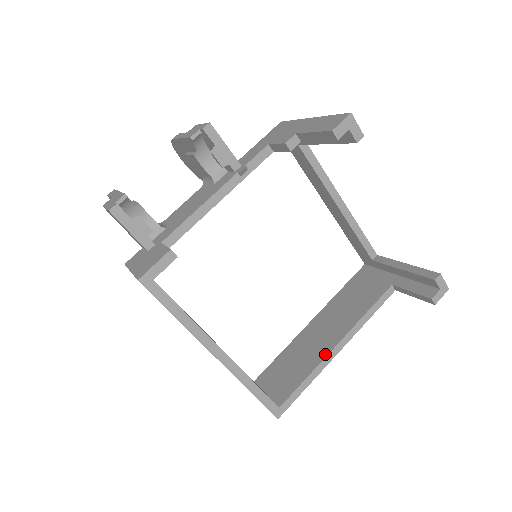
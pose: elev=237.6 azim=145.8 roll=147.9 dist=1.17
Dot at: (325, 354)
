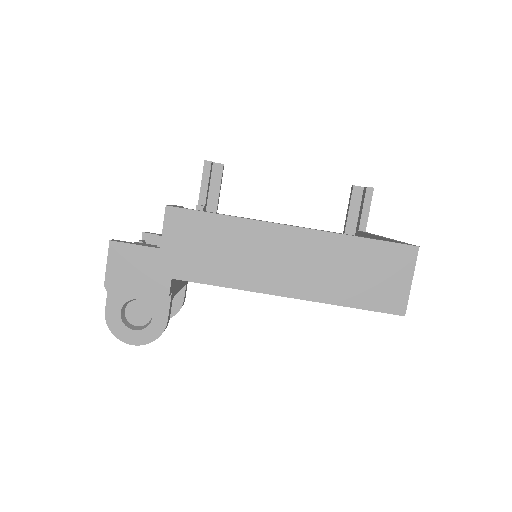
Dot at: occluded
